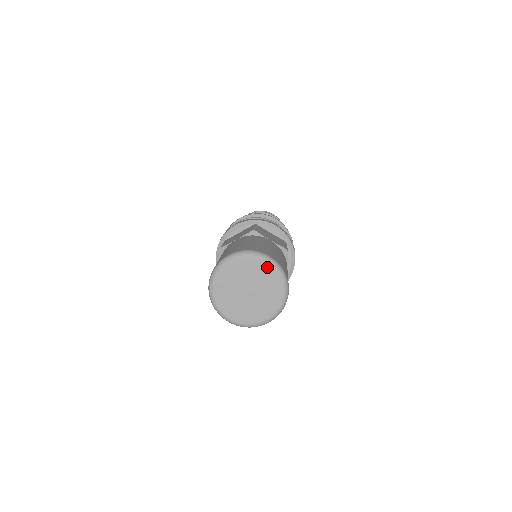
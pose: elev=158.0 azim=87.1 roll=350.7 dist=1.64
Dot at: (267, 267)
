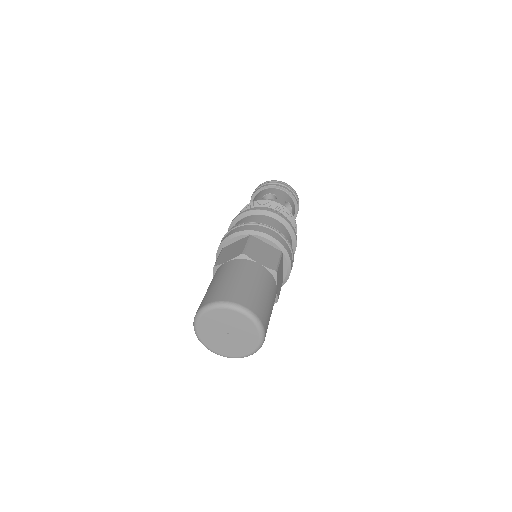
Dot at: (243, 317)
